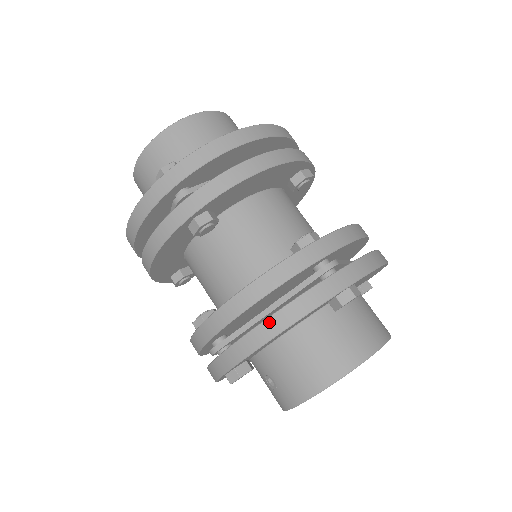
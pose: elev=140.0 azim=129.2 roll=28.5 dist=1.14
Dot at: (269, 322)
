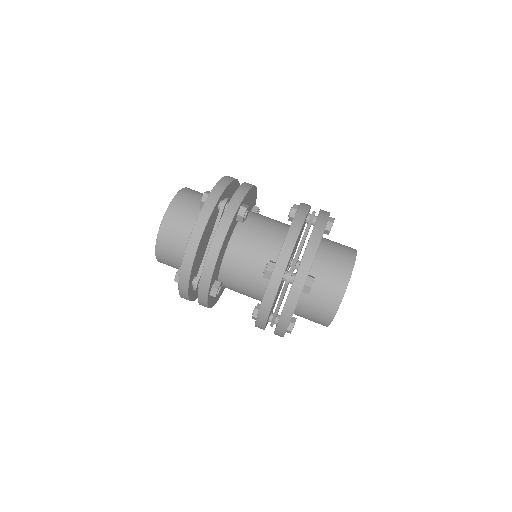
Dot at: (280, 324)
